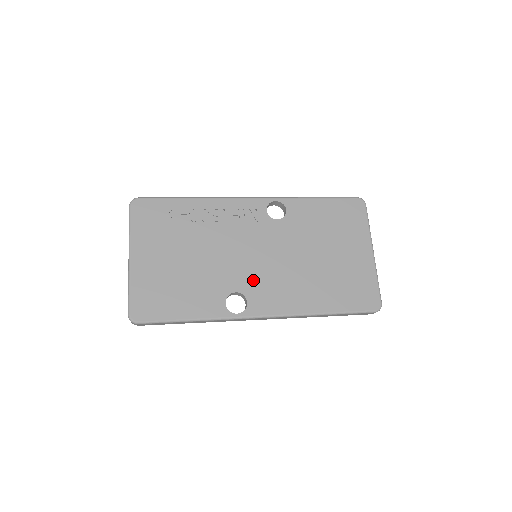
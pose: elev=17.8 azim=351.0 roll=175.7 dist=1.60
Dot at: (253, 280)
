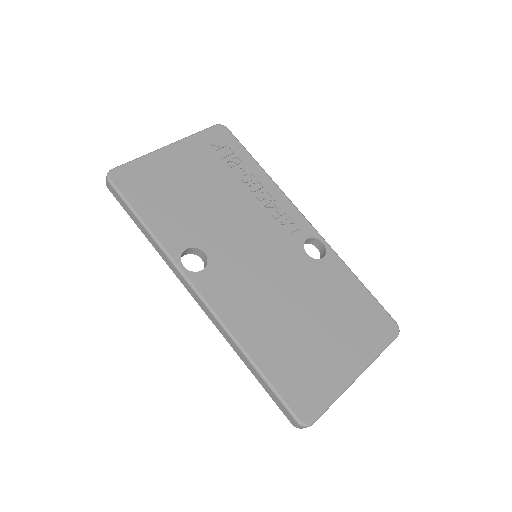
Dot at: (230, 263)
